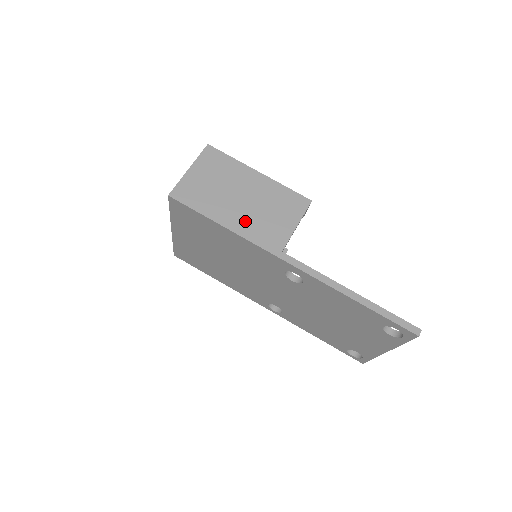
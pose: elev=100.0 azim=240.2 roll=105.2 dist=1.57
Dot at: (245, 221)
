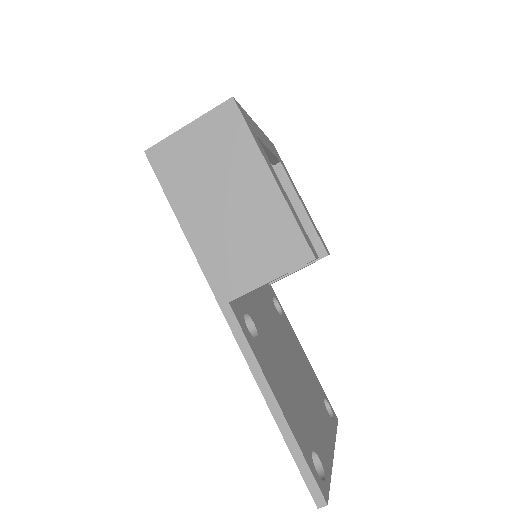
Dot at: (211, 237)
